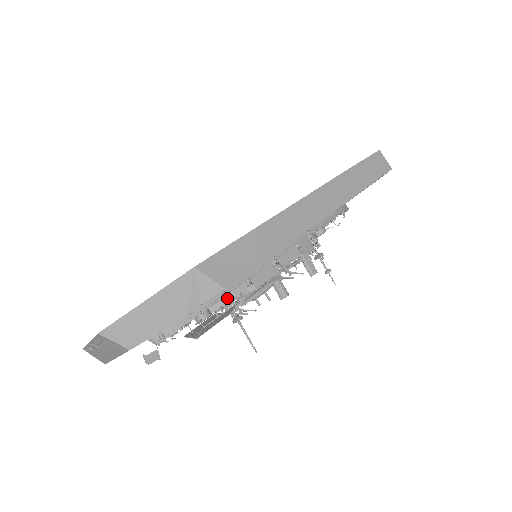
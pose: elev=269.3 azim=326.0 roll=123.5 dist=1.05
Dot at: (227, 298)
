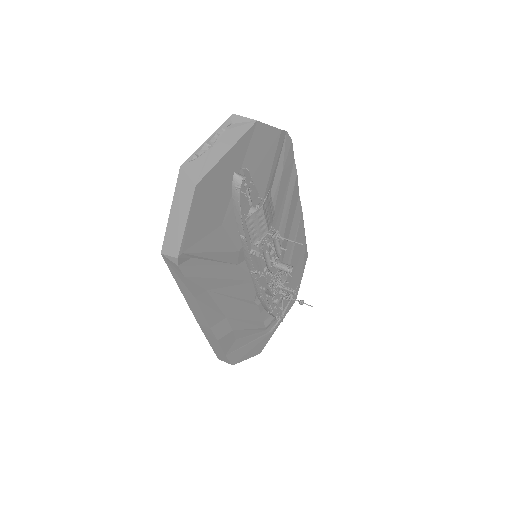
Dot at: (255, 244)
